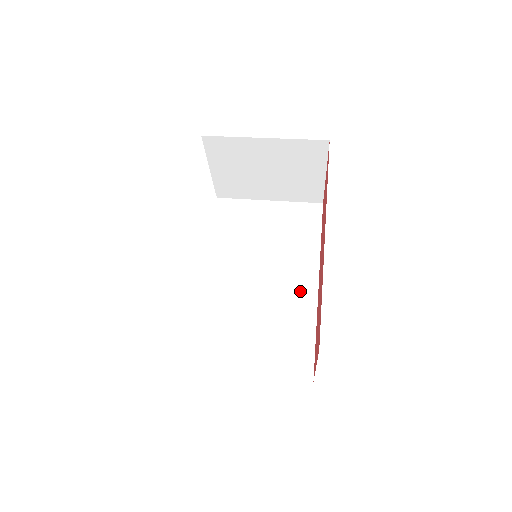
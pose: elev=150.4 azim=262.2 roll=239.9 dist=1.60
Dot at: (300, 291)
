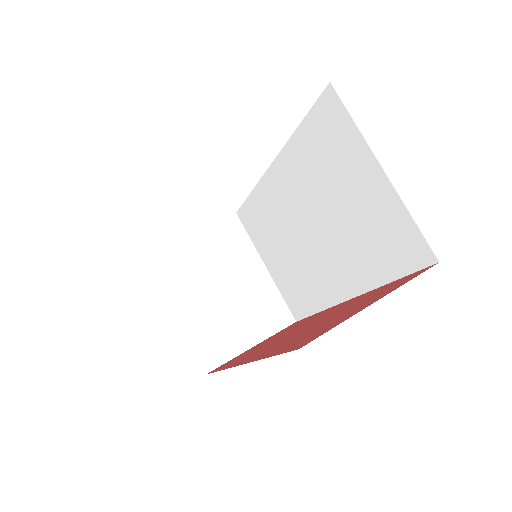
Dot at: (330, 282)
